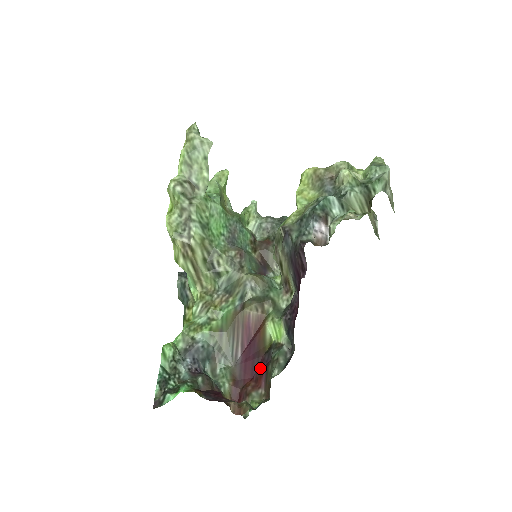
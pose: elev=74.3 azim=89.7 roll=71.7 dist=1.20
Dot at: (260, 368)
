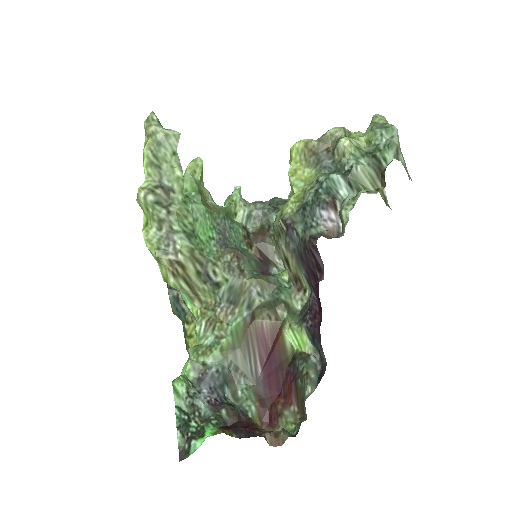
Dot at: (287, 382)
